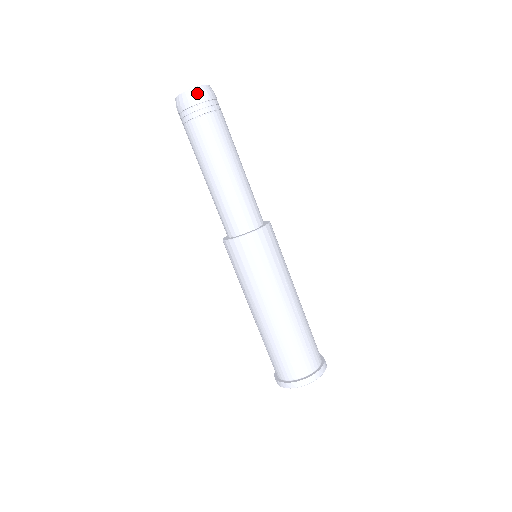
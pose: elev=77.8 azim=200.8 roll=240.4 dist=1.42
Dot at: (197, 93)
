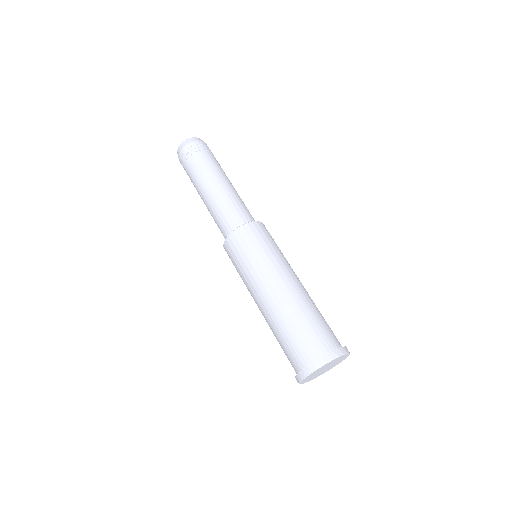
Dot at: (203, 141)
